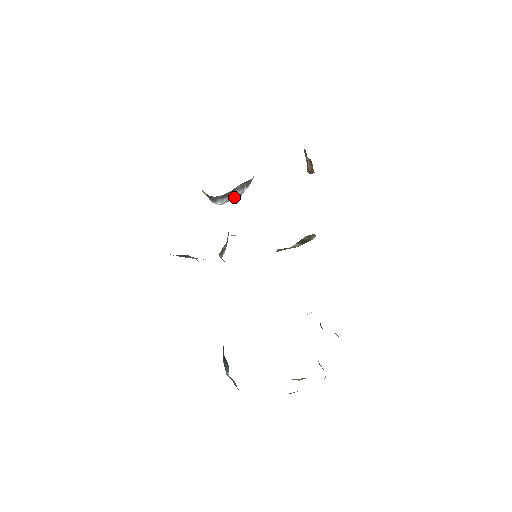
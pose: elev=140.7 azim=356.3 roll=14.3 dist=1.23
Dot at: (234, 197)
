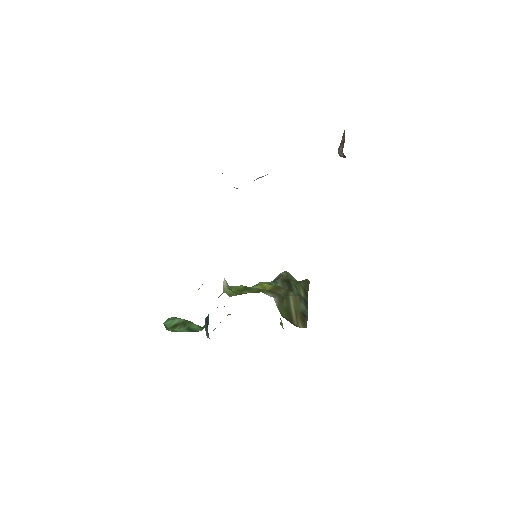
Dot at: occluded
